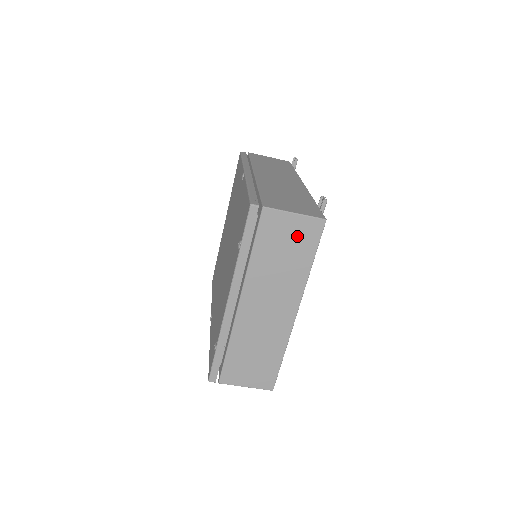
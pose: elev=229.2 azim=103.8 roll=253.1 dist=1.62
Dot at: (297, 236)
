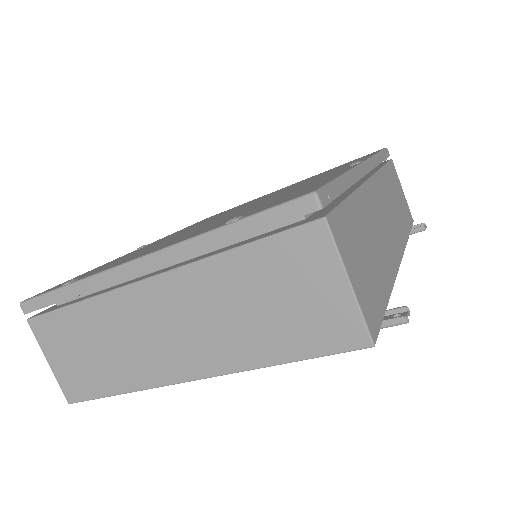
Dot at: (312, 311)
